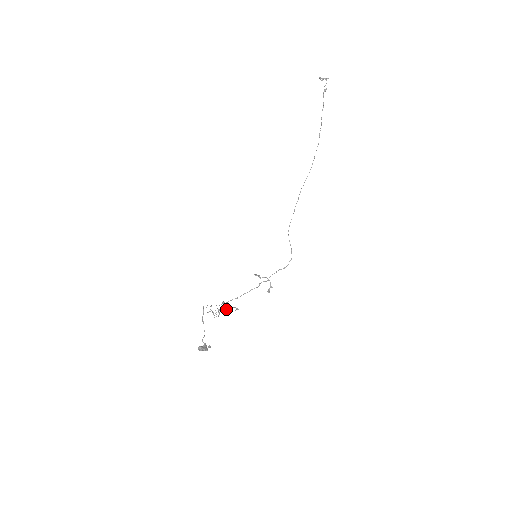
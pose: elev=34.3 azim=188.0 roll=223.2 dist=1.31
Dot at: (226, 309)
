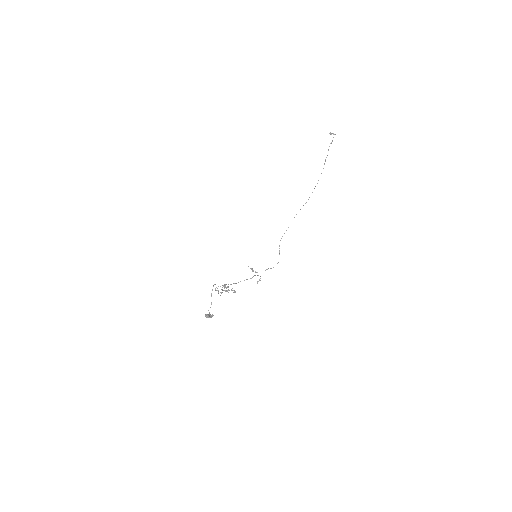
Dot at: (228, 290)
